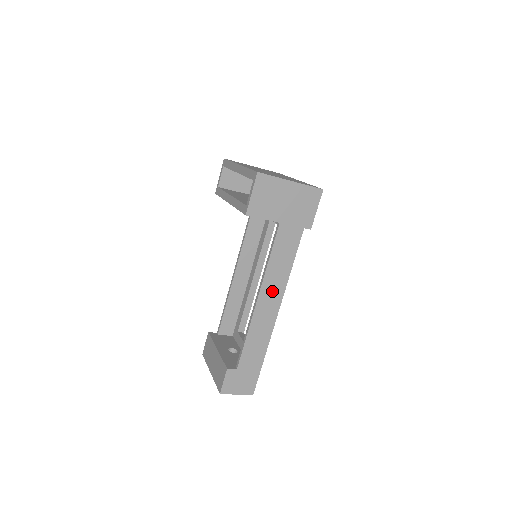
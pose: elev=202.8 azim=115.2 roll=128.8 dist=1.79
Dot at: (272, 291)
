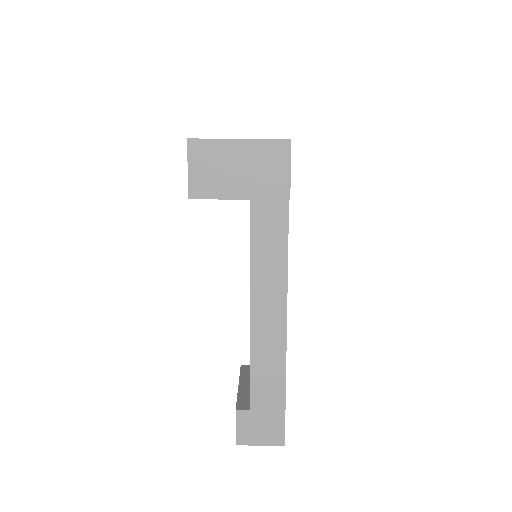
Dot at: (268, 297)
